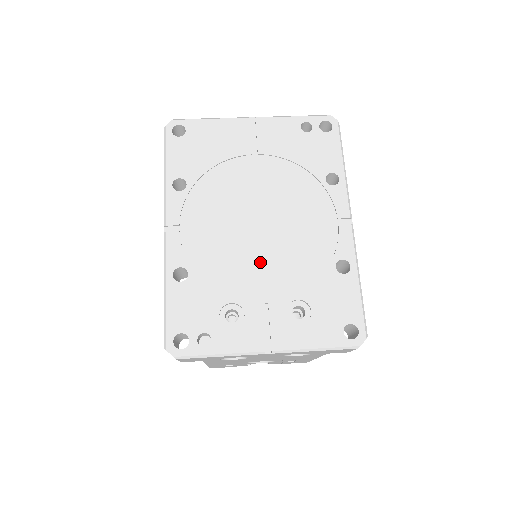
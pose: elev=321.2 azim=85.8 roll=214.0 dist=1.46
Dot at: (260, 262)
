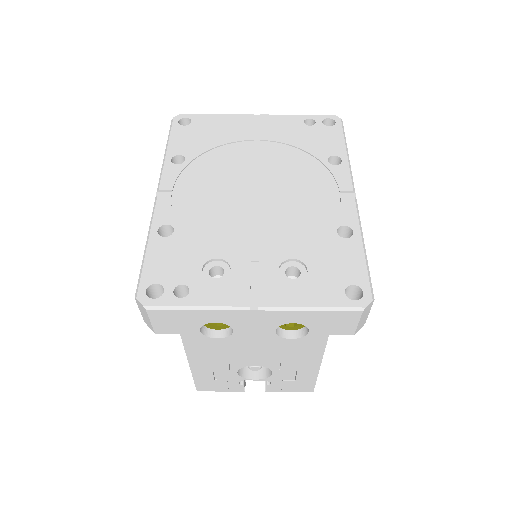
Dot at: (253, 224)
